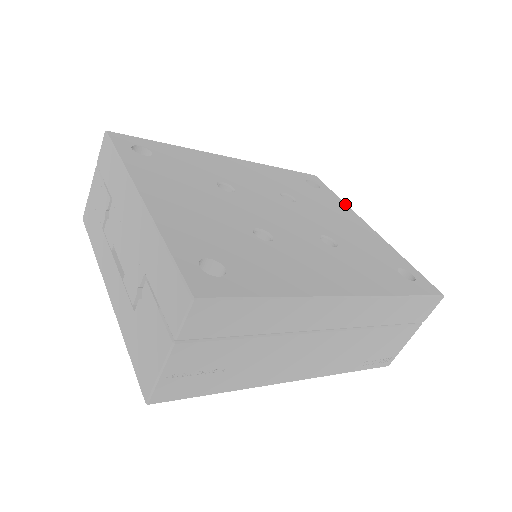
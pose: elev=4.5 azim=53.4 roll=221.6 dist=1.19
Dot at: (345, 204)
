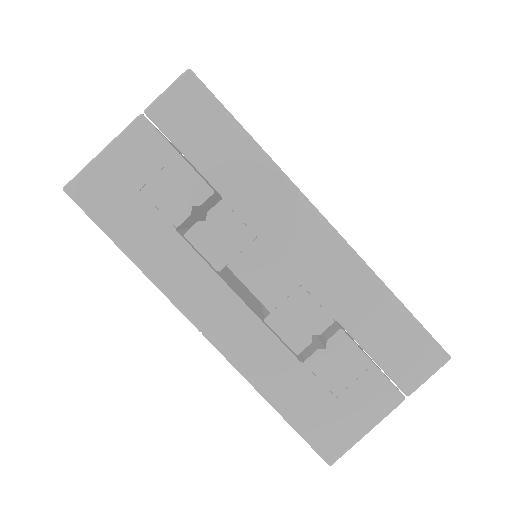
Dot at: occluded
